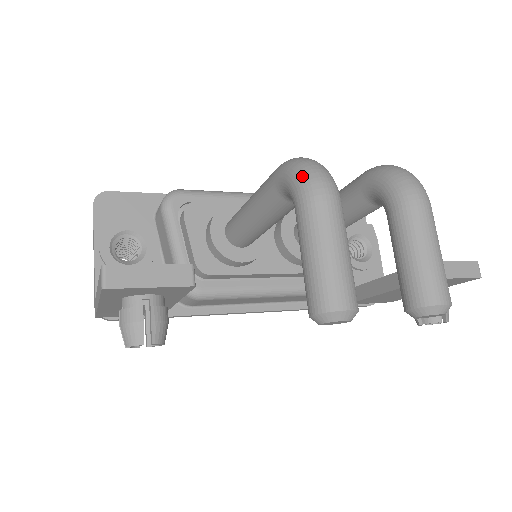
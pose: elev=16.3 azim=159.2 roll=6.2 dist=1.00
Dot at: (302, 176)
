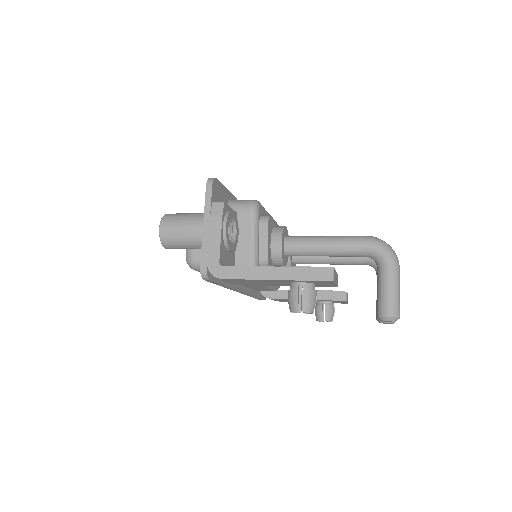
Dot at: (392, 253)
